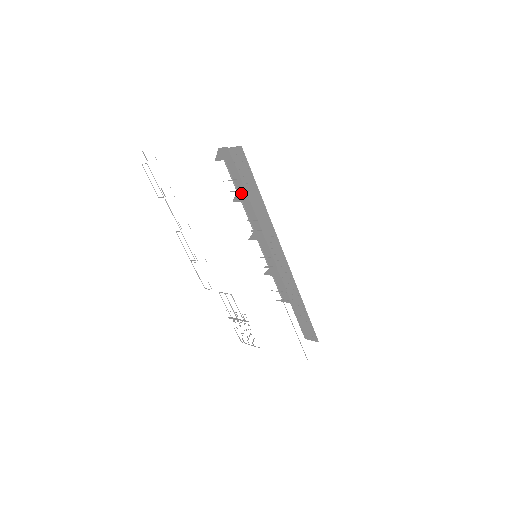
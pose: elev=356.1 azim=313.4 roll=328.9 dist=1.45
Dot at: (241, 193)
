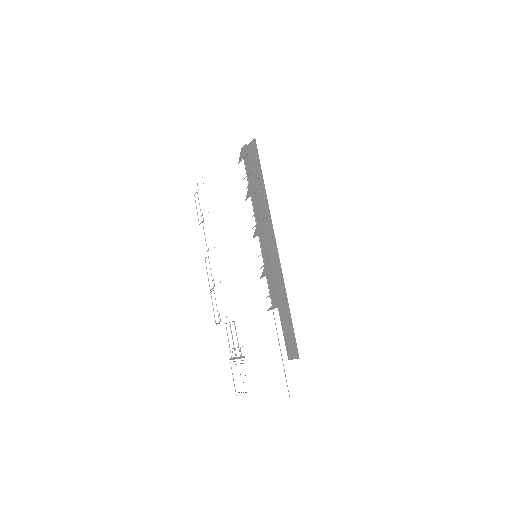
Dot at: (251, 186)
